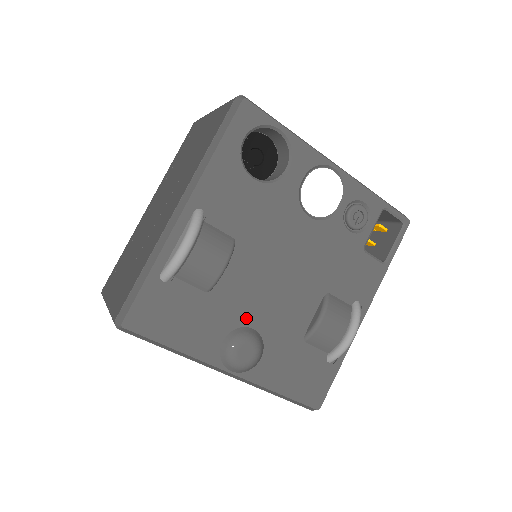
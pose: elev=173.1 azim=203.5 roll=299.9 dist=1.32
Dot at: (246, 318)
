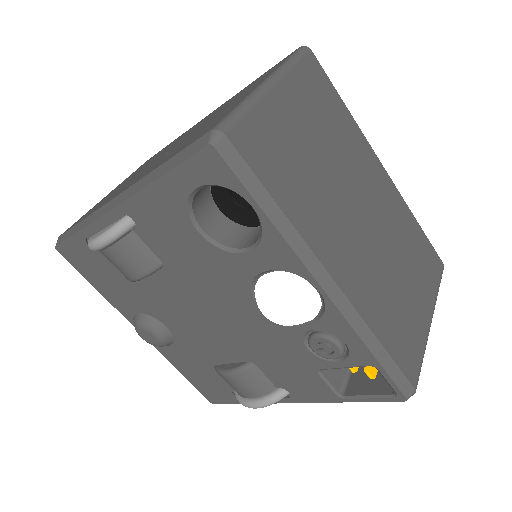
Dot at: (162, 317)
